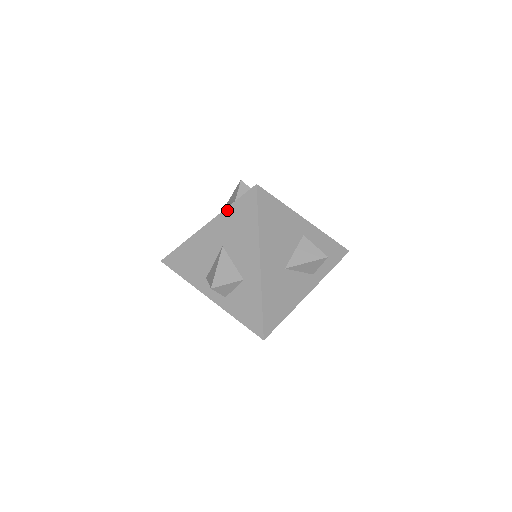
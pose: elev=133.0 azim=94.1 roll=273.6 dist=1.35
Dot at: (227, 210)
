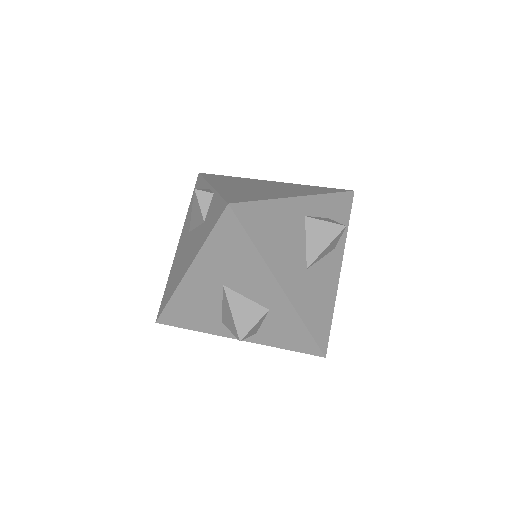
Dot at: (206, 246)
